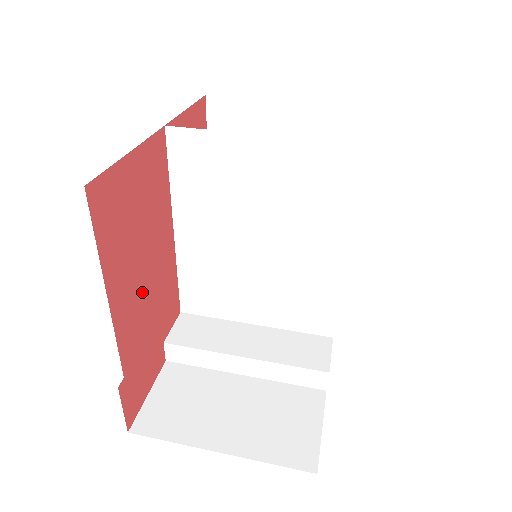
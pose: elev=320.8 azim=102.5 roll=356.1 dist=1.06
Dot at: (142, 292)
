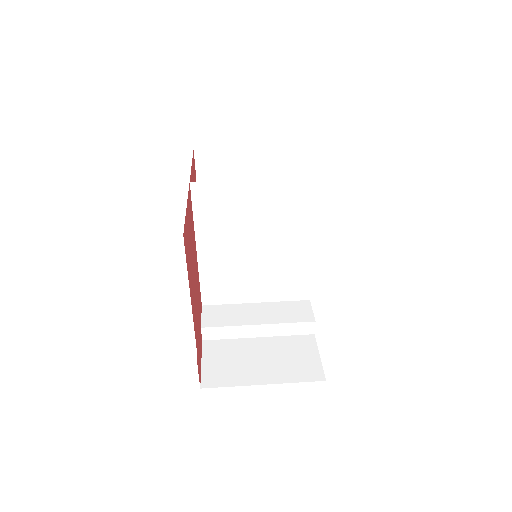
Dot at: (195, 294)
